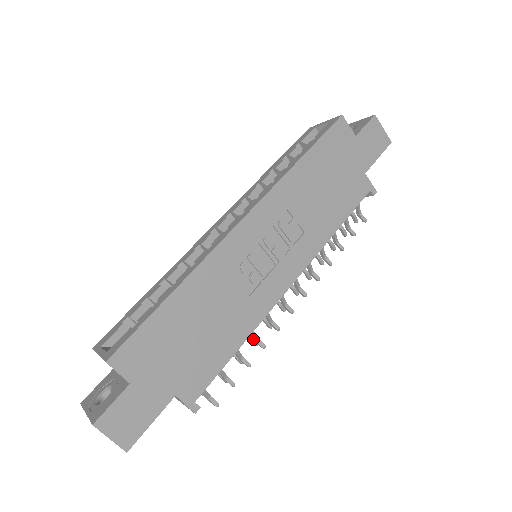
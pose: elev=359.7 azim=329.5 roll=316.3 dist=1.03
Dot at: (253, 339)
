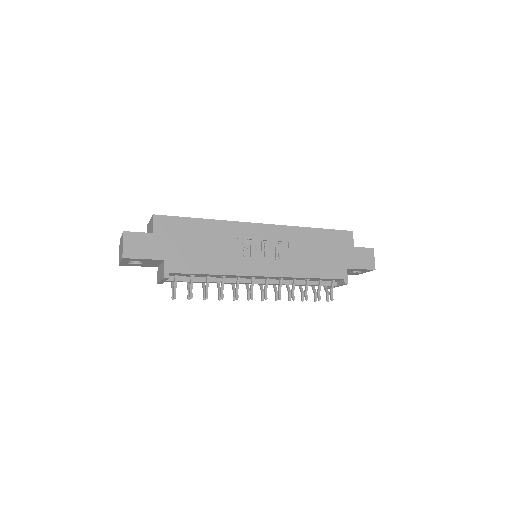
Dot at: (220, 289)
